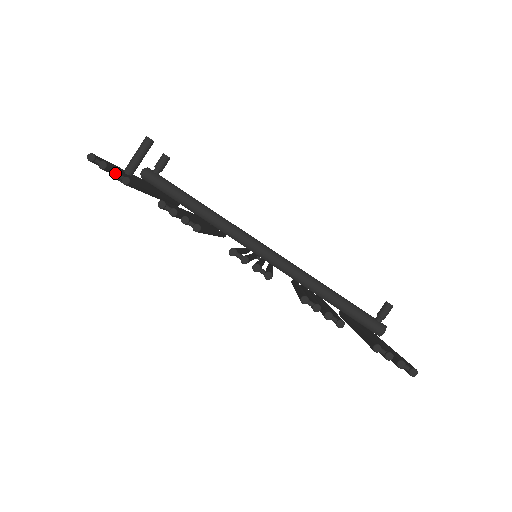
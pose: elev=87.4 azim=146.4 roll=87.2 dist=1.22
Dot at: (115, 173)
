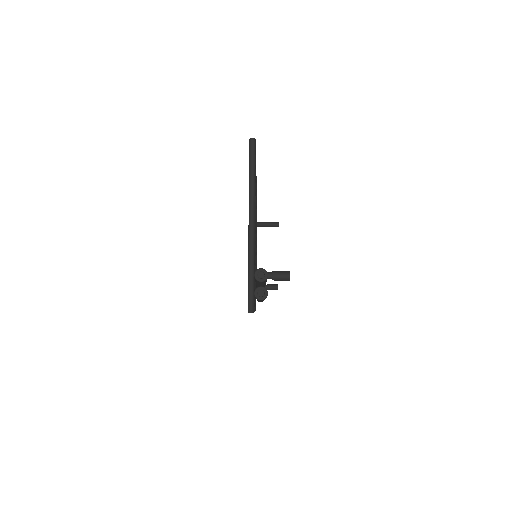
Dot at: occluded
